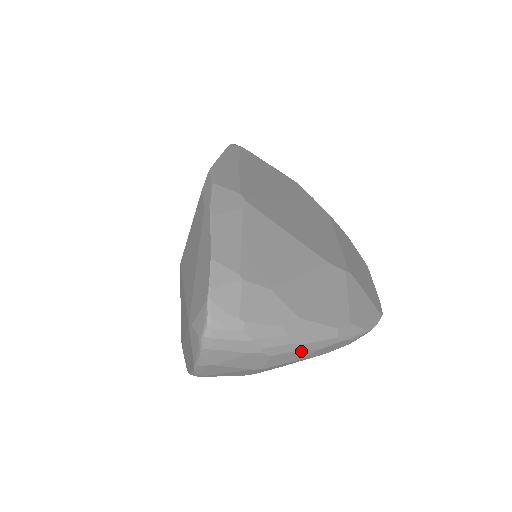
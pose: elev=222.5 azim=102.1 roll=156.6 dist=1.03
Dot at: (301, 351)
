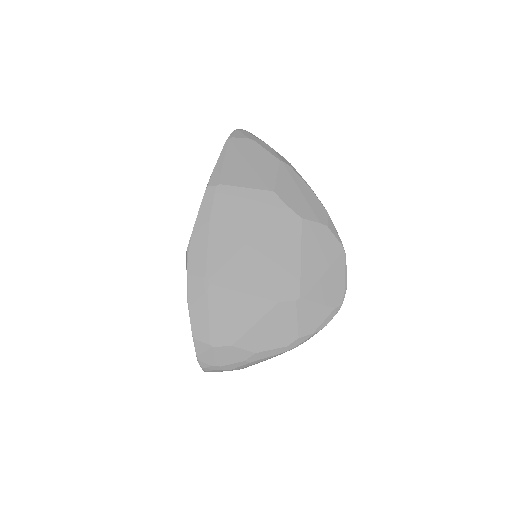
Dot at: occluded
